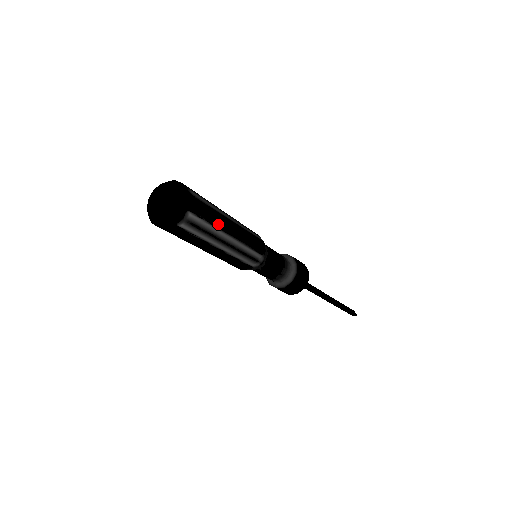
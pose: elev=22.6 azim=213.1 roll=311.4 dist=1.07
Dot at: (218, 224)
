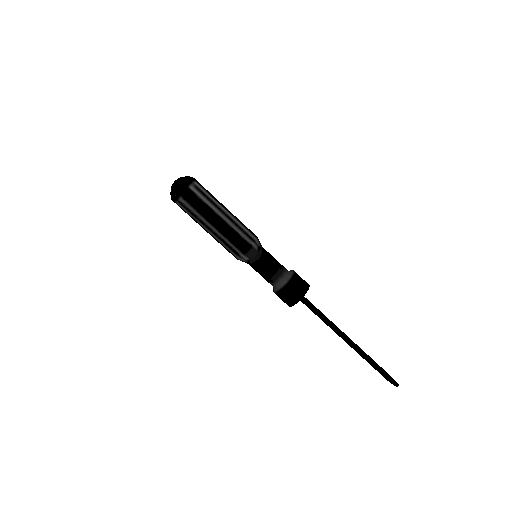
Dot at: (217, 200)
